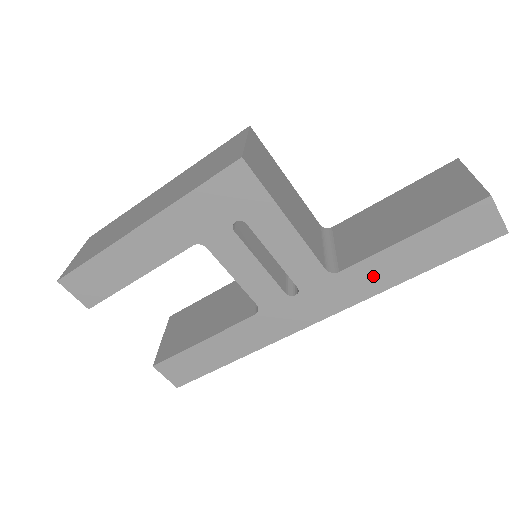
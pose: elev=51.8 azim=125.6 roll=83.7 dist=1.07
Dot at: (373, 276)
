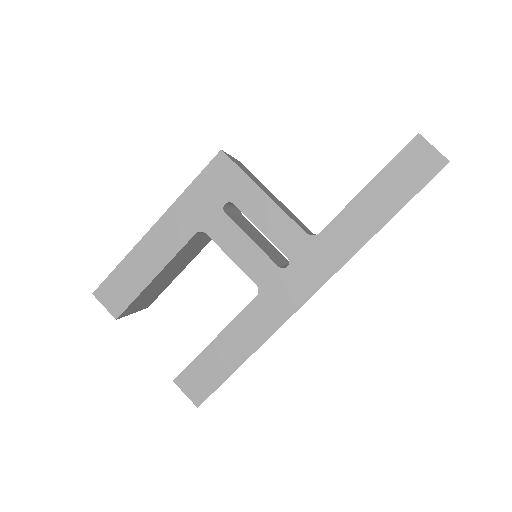
Dot at: (349, 231)
